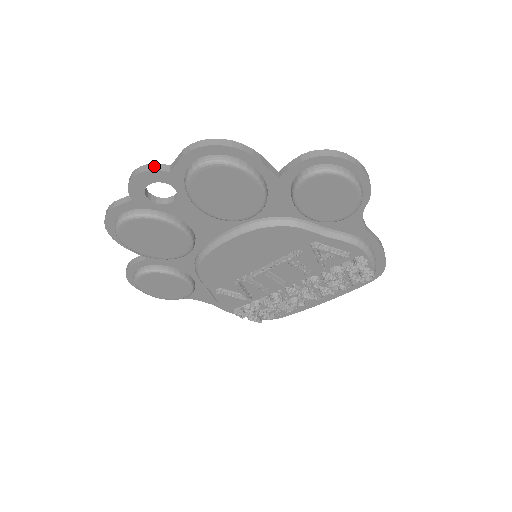
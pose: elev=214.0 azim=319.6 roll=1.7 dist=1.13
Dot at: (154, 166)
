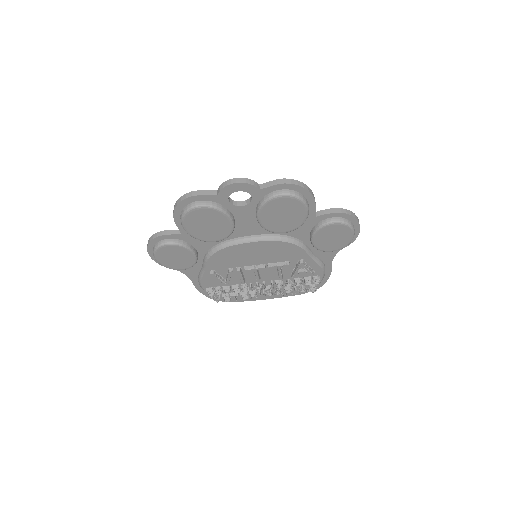
Dot at: (251, 182)
